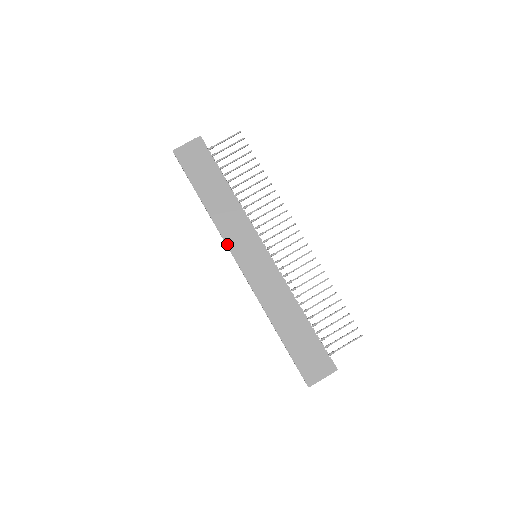
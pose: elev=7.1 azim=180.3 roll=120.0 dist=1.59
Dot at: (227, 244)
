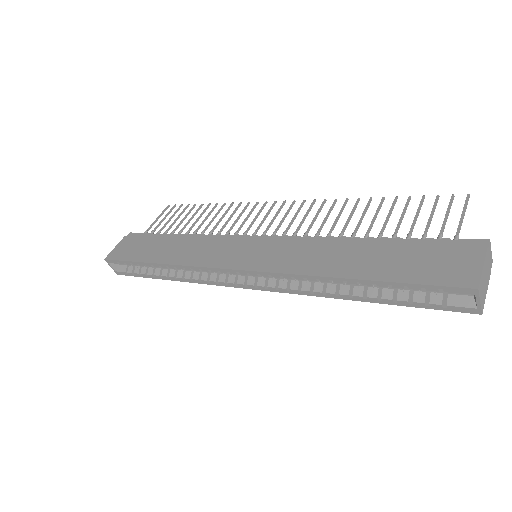
Dot at: (208, 266)
